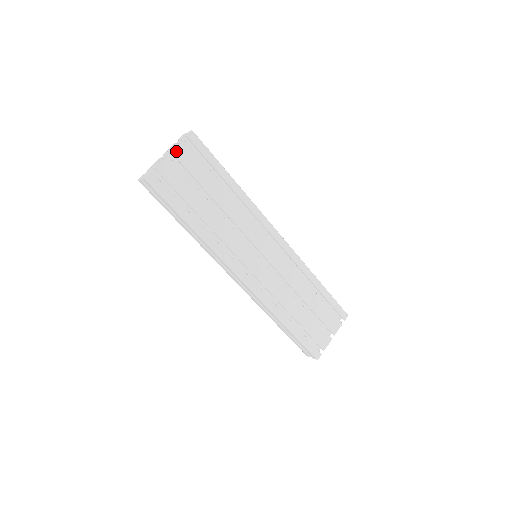
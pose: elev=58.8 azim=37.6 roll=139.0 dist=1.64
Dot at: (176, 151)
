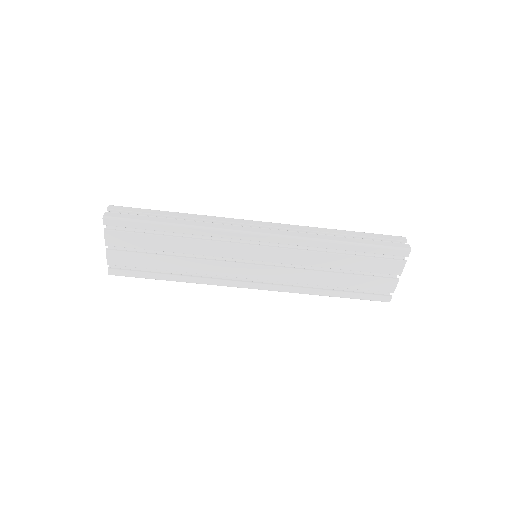
Dot at: (108, 242)
